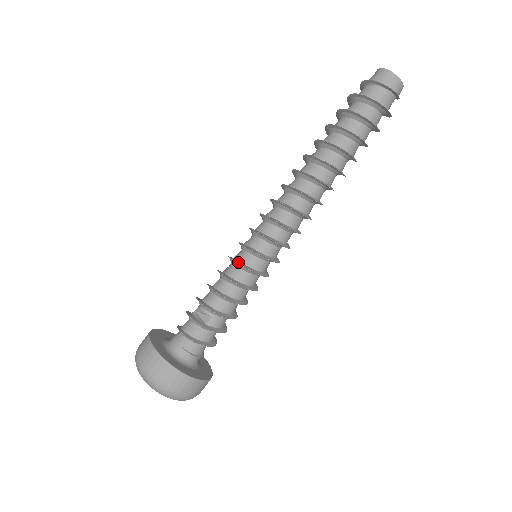
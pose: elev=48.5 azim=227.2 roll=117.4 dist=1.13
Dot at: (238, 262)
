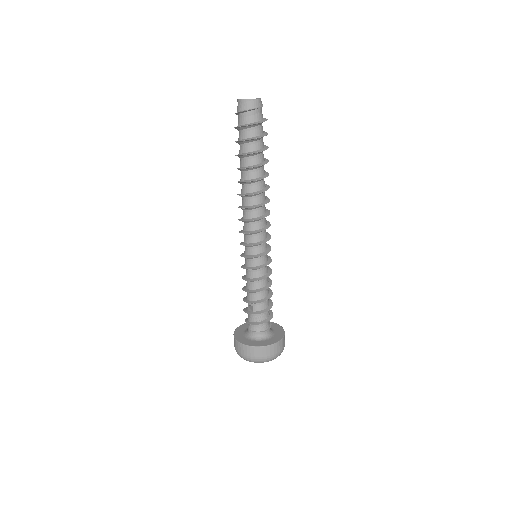
Dot at: (243, 268)
